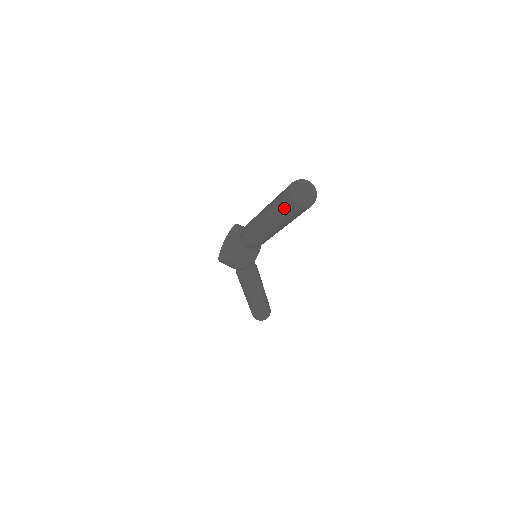
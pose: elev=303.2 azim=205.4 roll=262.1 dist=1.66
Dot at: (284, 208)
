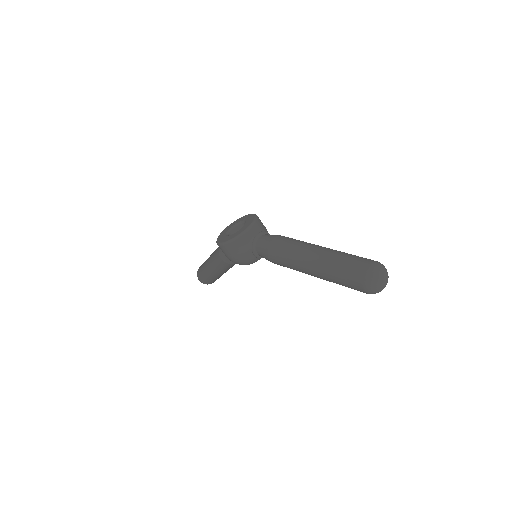
Dot at: (346, 279)
